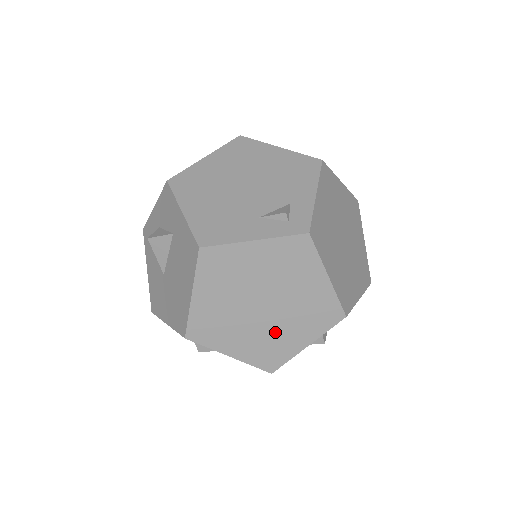
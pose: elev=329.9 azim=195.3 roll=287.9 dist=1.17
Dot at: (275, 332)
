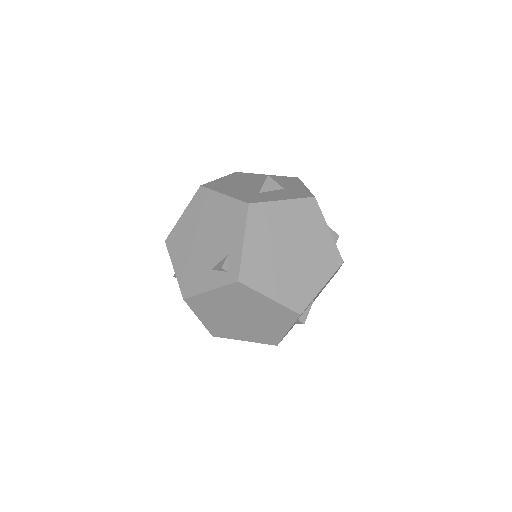
Dot at: (261, 328)
